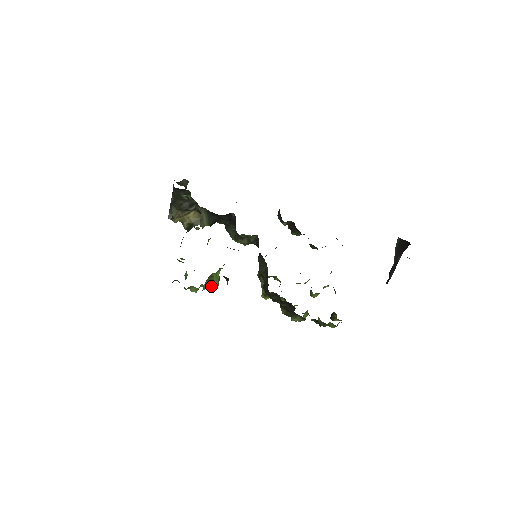
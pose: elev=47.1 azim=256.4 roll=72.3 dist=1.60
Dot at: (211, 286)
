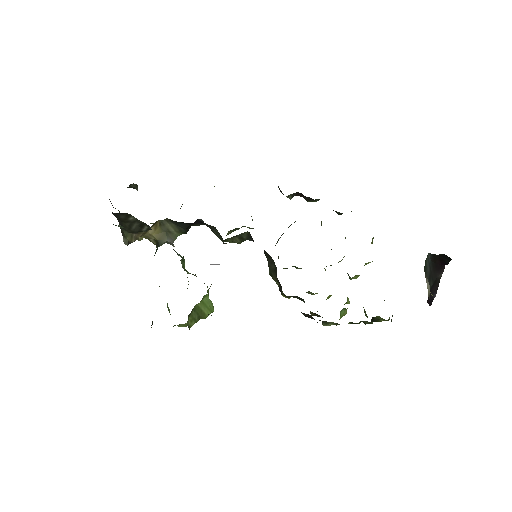
Dot at: (201, 317)
